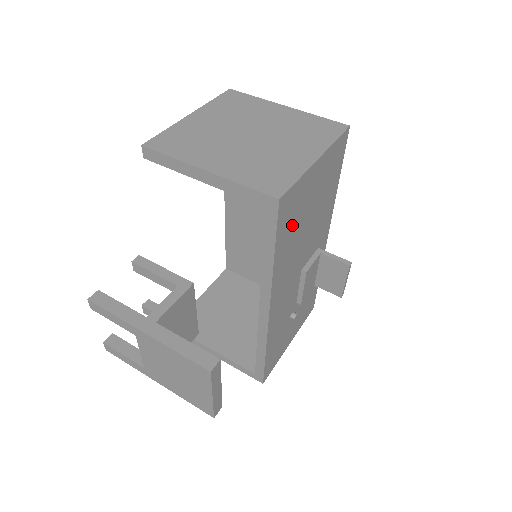
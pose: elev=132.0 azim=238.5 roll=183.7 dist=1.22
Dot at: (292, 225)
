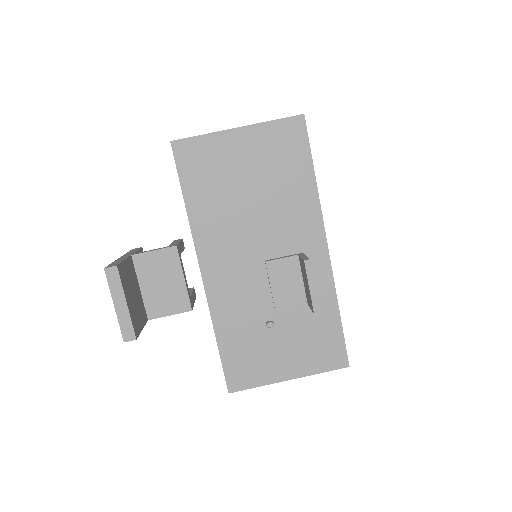
Dot at: (211, 182)
